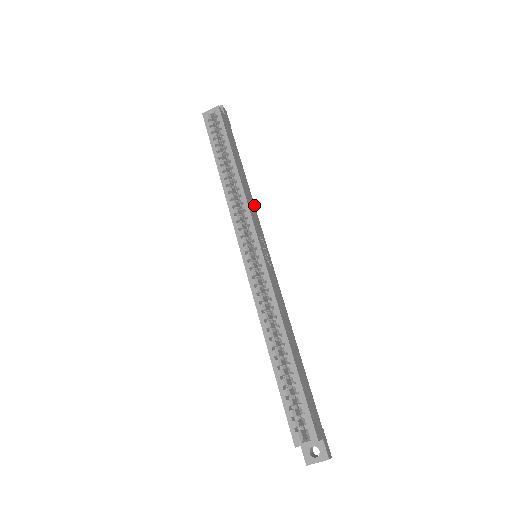
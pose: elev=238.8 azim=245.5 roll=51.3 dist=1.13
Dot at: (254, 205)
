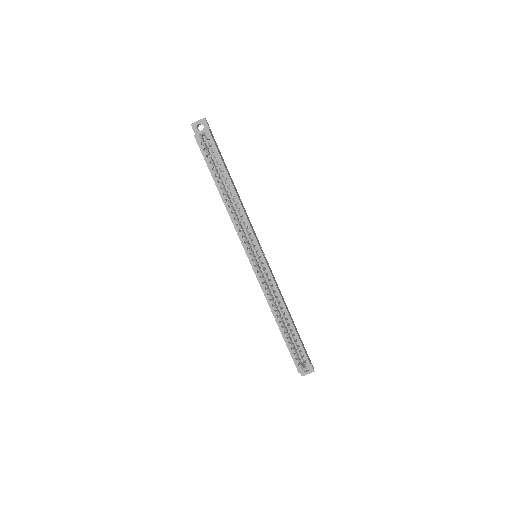
Dot at: occluded
